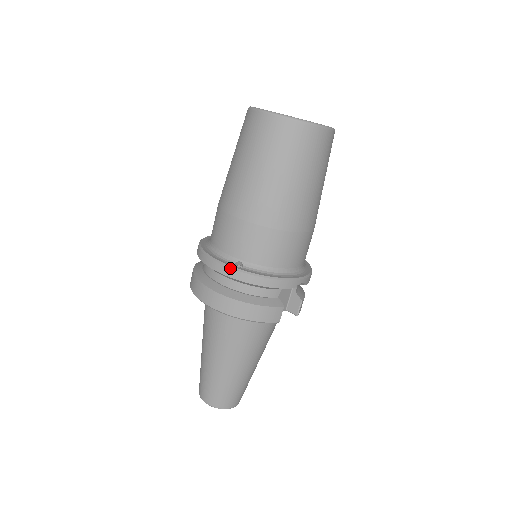
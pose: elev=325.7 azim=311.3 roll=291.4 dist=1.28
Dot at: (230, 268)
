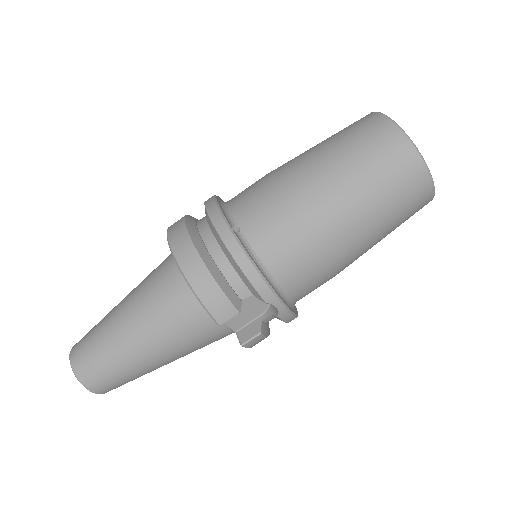
Dot at: (225, 222)
